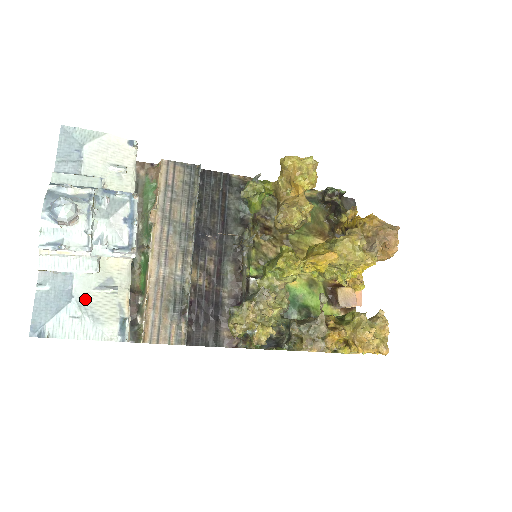
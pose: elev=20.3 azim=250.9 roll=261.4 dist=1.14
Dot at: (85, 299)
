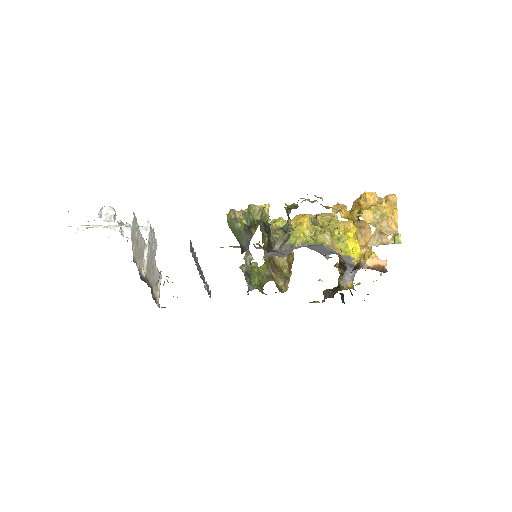
Dot at: occluded
